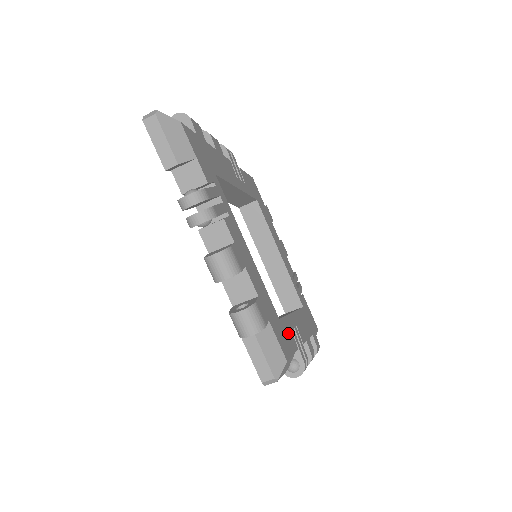
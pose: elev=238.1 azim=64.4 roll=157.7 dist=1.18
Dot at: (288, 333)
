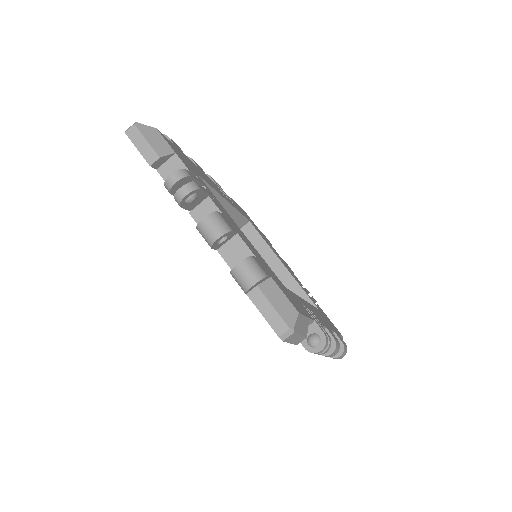
Dot at: (299, 303)
